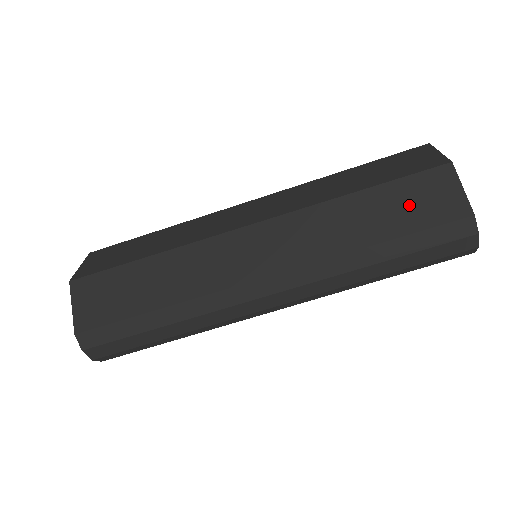
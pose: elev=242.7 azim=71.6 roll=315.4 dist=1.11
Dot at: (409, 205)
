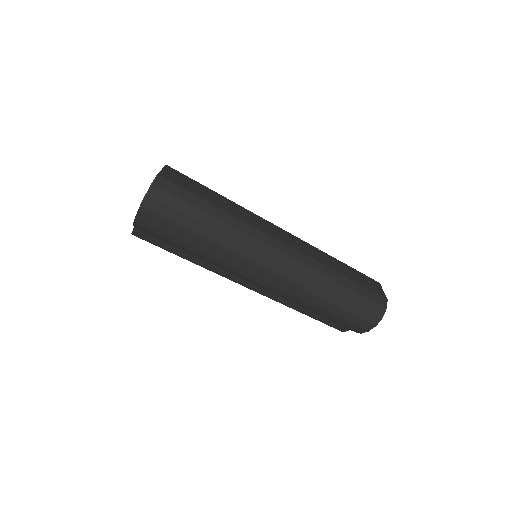
Dot at: (359, 277)
